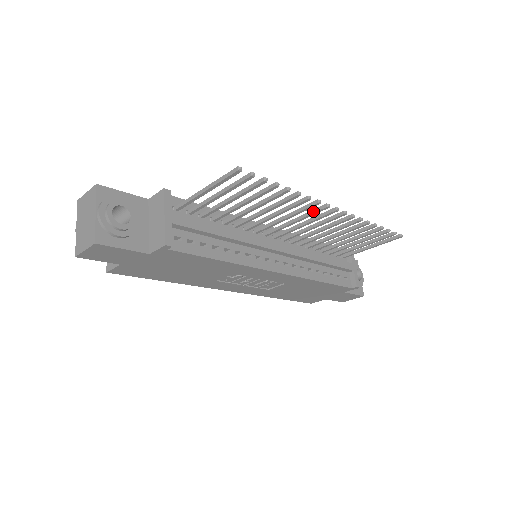
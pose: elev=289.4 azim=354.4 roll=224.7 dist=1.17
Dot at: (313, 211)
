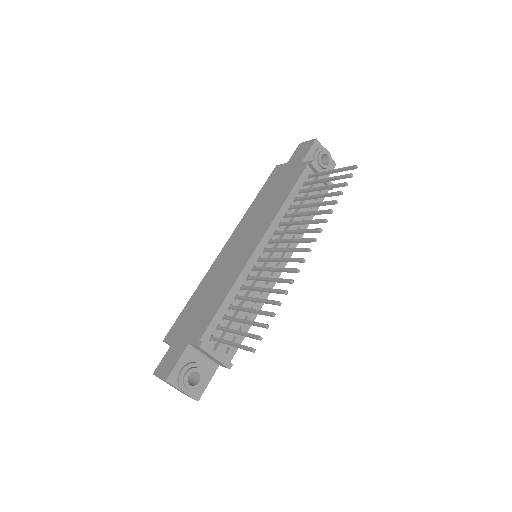
Dot at: occluded
